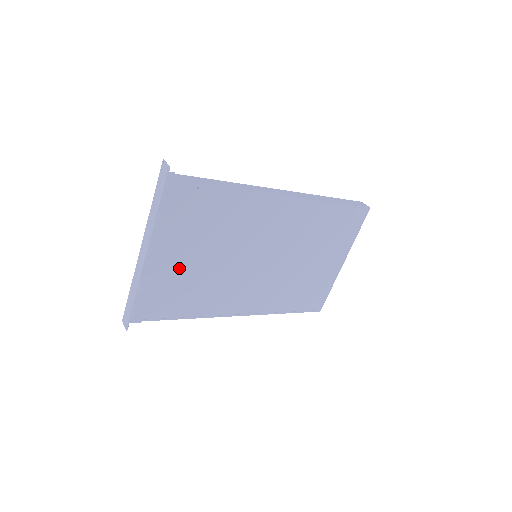
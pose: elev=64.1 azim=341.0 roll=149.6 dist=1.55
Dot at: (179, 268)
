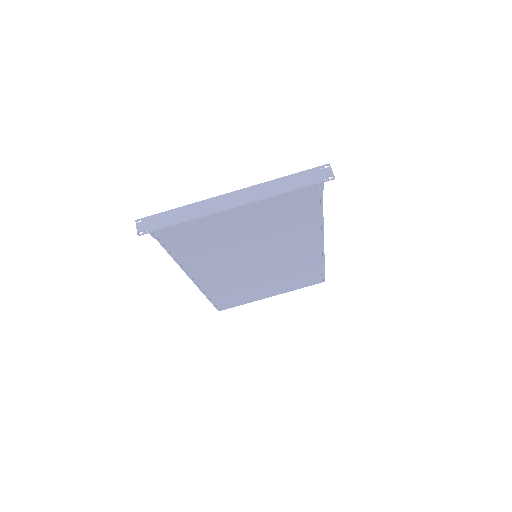
Dot at: (230, 230)
